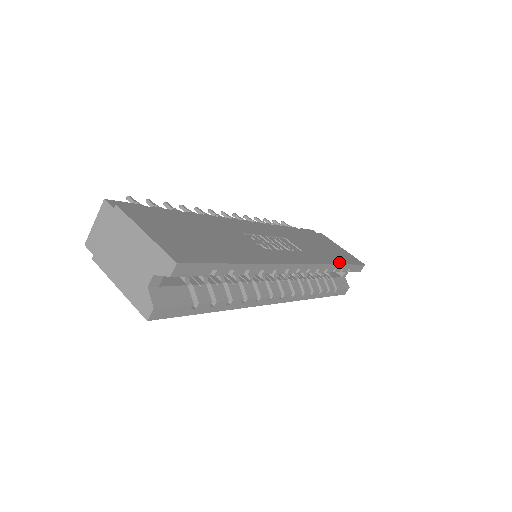
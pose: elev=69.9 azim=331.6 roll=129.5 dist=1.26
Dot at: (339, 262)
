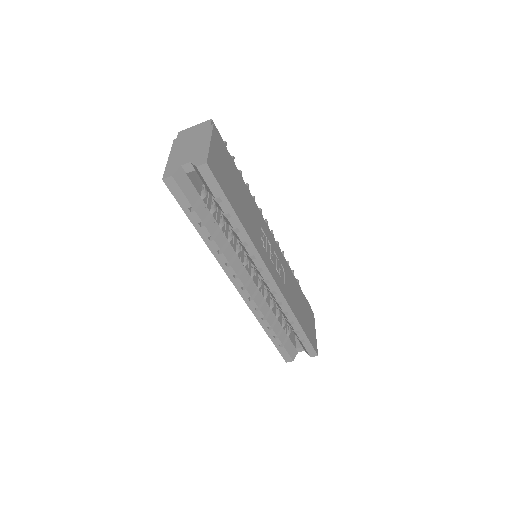
Dot at: (301, 323)
